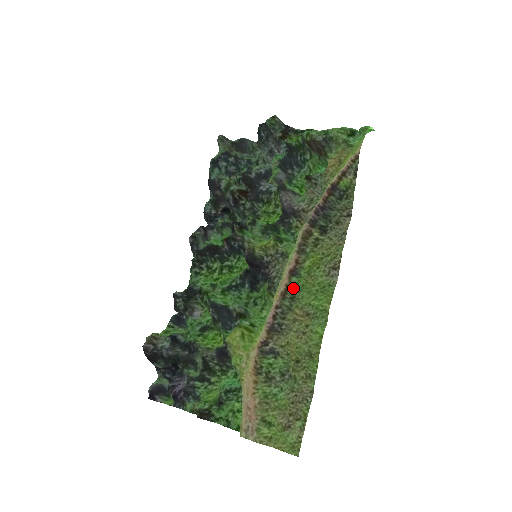
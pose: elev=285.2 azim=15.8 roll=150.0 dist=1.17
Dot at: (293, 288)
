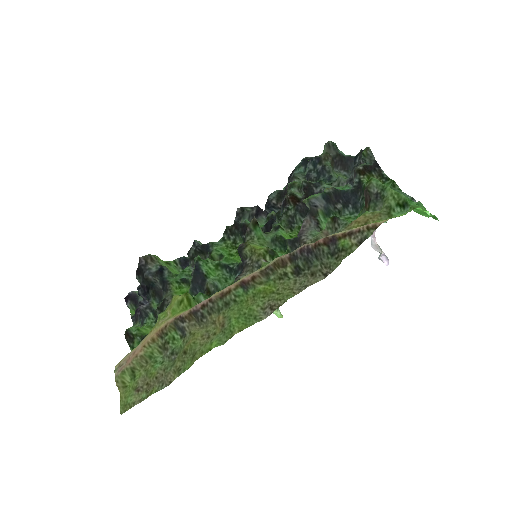
Dot at: (233, 296)
